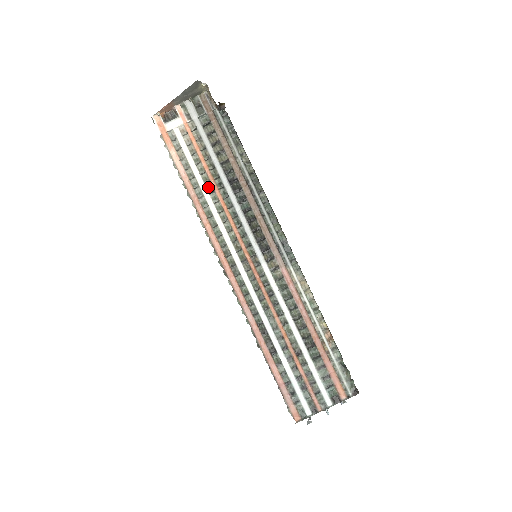
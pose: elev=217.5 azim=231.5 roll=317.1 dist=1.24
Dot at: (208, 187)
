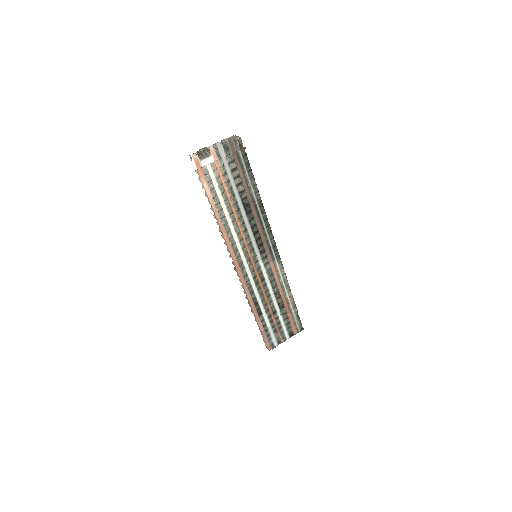
Dot at: (229, 210)
